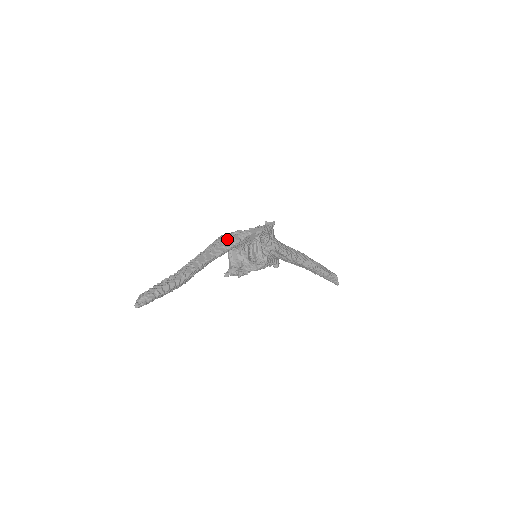
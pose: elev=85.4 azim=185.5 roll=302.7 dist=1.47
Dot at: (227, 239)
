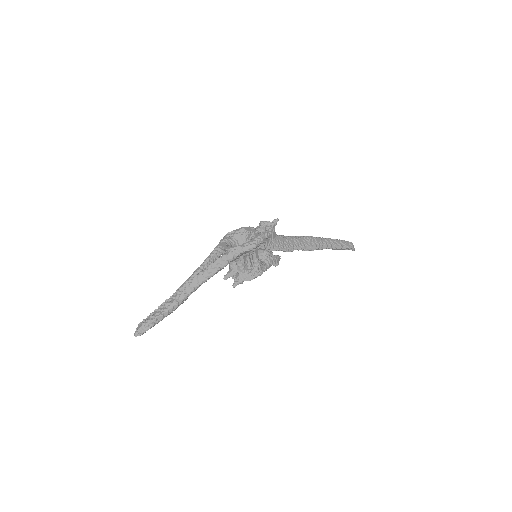
Dot at: (220, 258)
